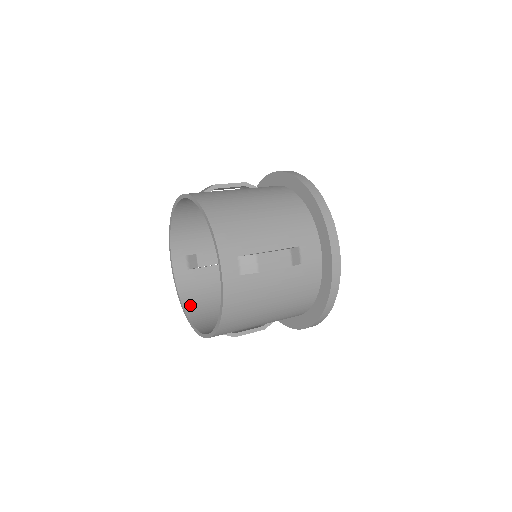
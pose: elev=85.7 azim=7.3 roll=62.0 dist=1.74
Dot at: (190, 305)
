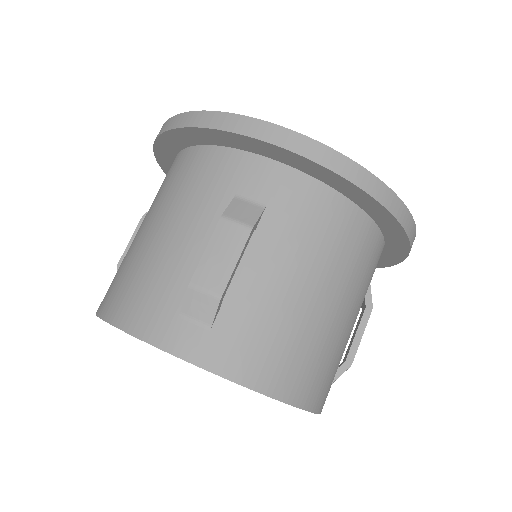
Dot at: occluded
